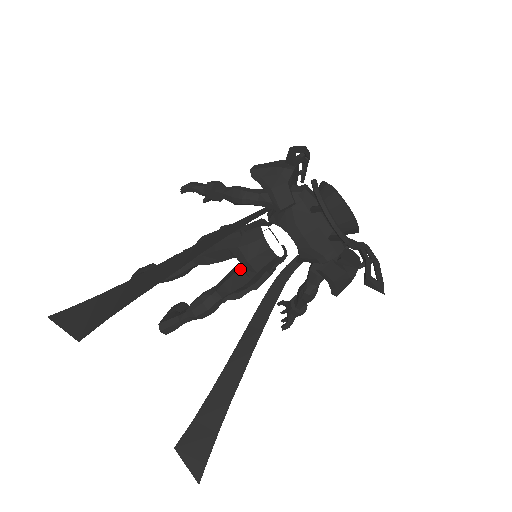
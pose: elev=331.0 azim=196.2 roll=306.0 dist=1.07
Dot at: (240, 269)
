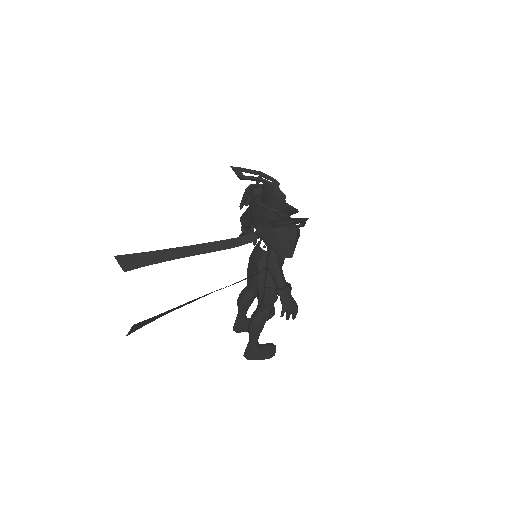
Dot at: occluded
